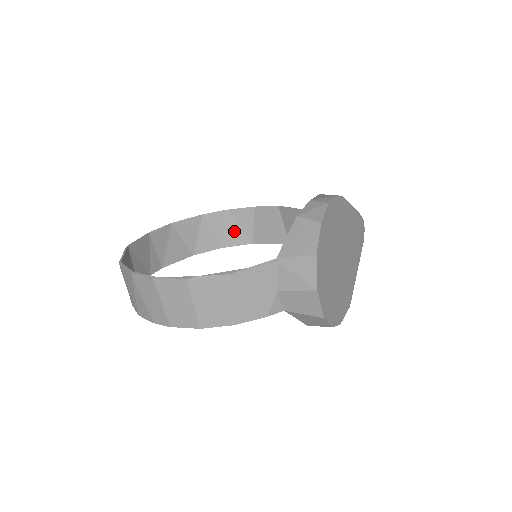
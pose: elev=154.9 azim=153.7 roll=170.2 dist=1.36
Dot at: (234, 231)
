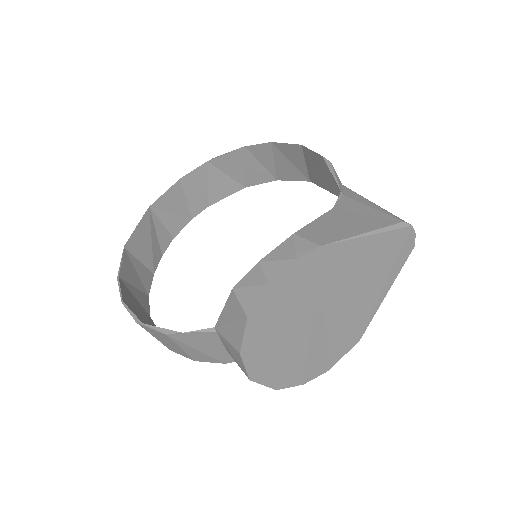
Dot at: (286, 165)
